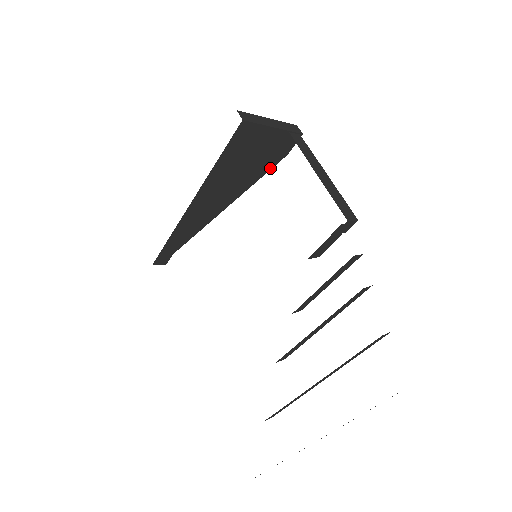
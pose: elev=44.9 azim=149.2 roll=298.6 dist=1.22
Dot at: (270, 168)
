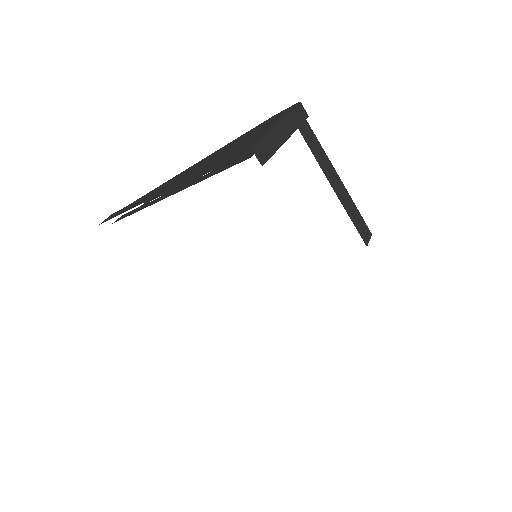
Dot at: occluded
